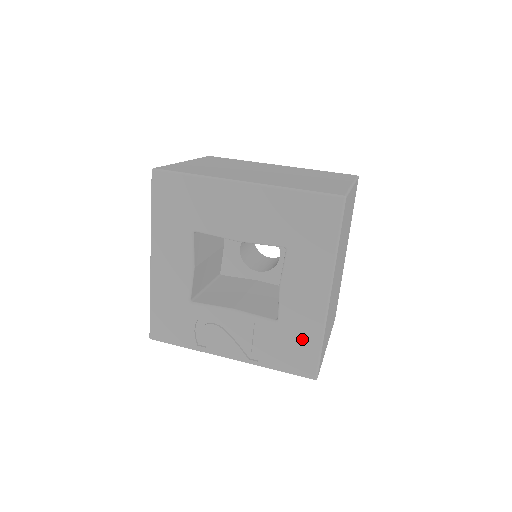
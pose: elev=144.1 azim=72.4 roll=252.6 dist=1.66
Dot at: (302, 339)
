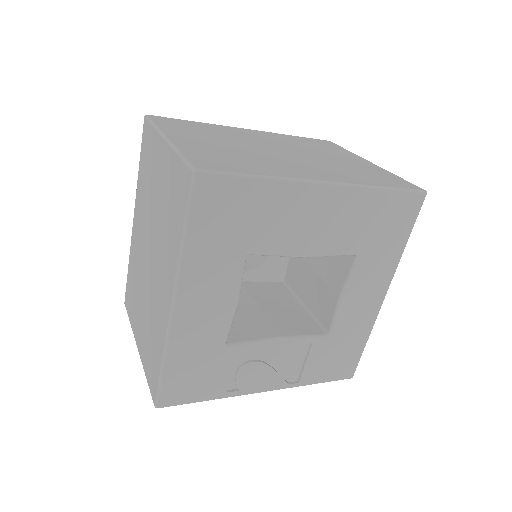
Dot at: (350, 345)
